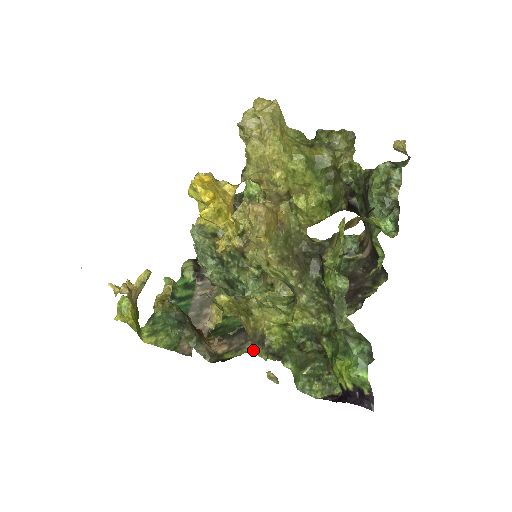
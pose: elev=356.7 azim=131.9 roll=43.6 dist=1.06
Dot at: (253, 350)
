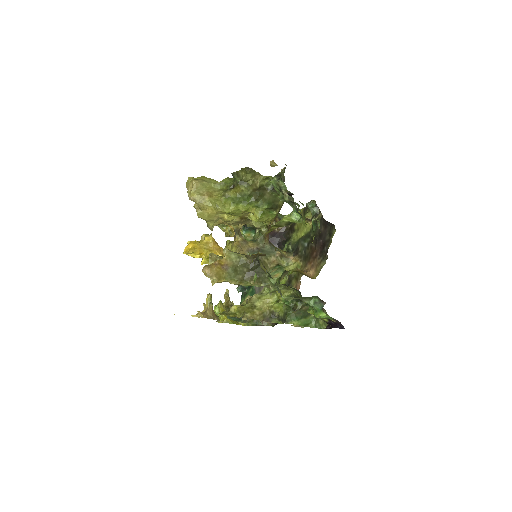
Dot at: occluded
